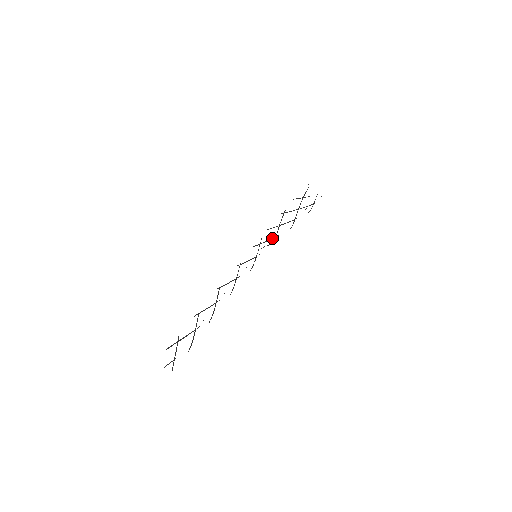
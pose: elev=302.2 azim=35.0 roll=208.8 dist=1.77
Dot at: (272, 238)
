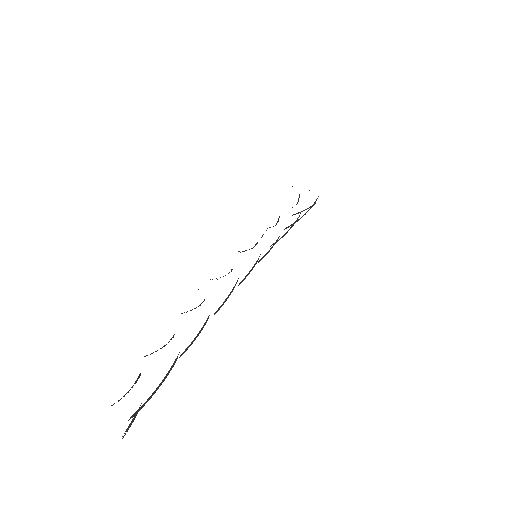
Dot at: (277, 239)
